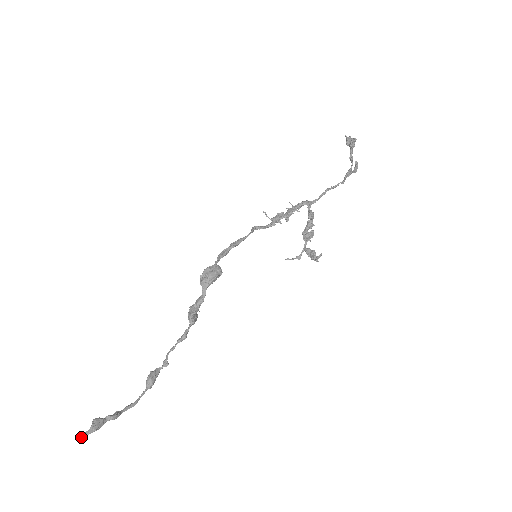
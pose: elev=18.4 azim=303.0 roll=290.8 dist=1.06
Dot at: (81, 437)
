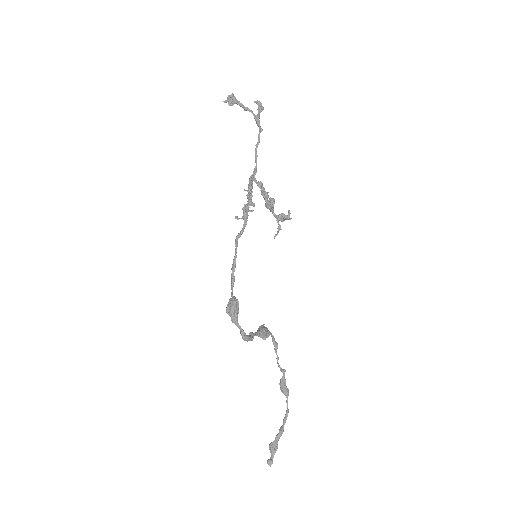
Dot at: (269, 464)
